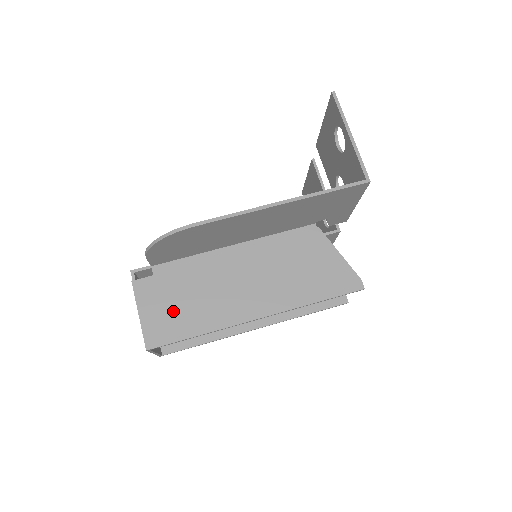
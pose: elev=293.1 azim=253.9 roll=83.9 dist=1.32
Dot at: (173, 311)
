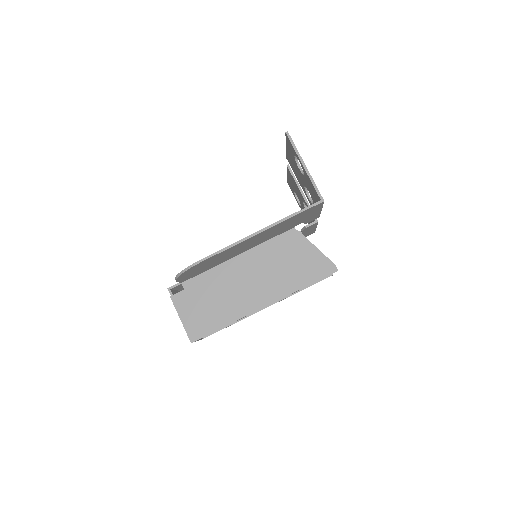
Dot at: (203, 313)
